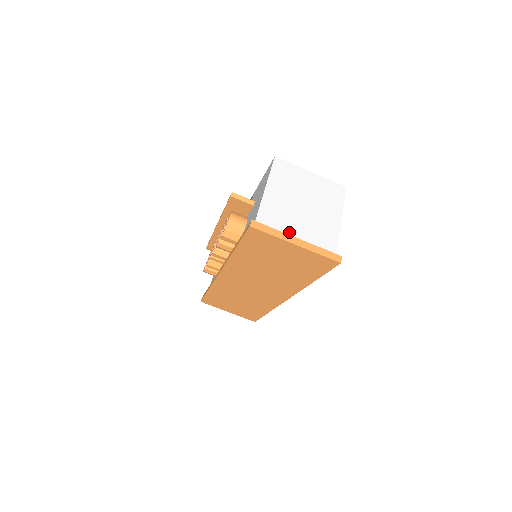
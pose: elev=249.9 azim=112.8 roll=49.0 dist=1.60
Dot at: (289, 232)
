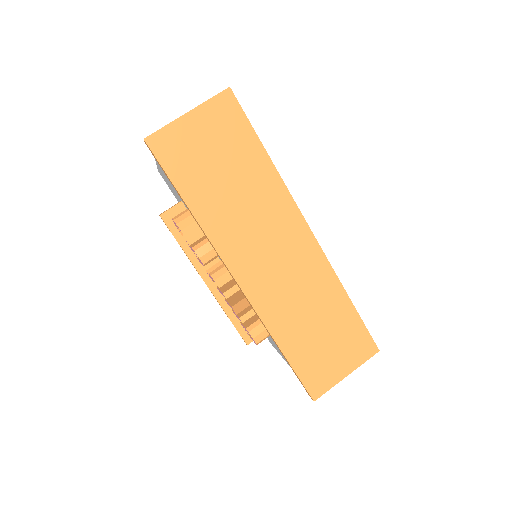
Dot at: occluded
